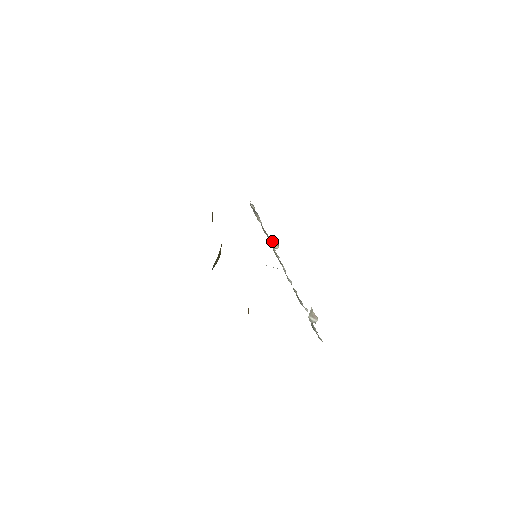
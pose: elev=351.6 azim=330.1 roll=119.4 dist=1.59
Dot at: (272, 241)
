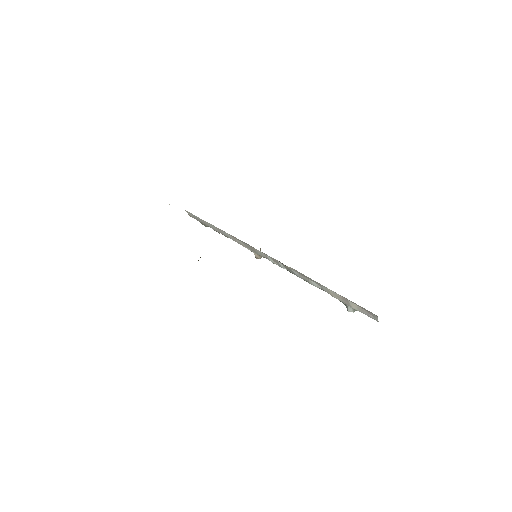
Dot at: (260, 249)
